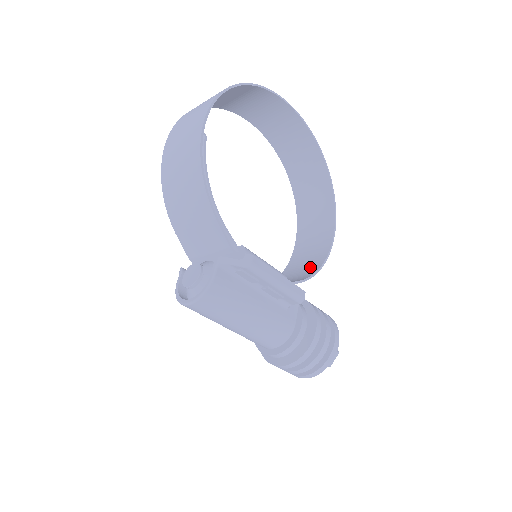
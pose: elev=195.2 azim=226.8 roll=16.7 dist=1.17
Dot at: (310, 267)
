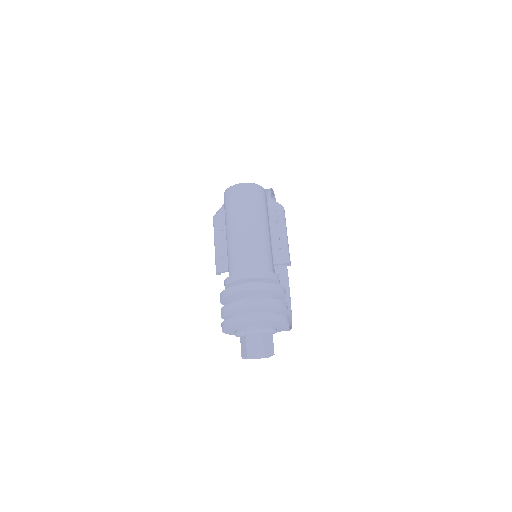
Dot at: occluded
